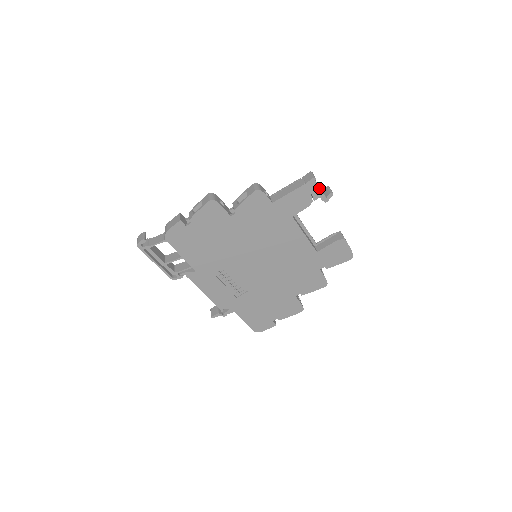
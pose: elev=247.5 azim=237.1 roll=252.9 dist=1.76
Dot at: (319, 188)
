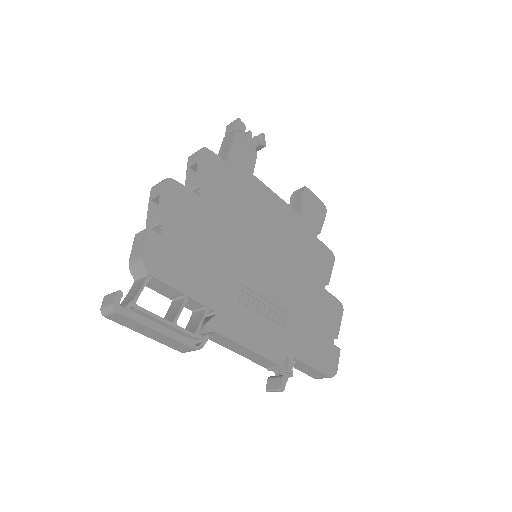
Dot at: occluded
